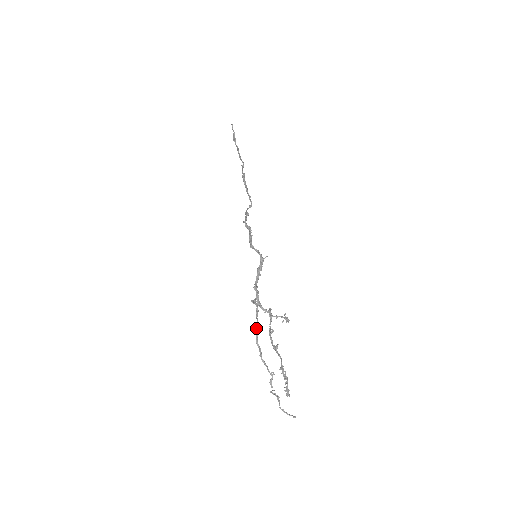
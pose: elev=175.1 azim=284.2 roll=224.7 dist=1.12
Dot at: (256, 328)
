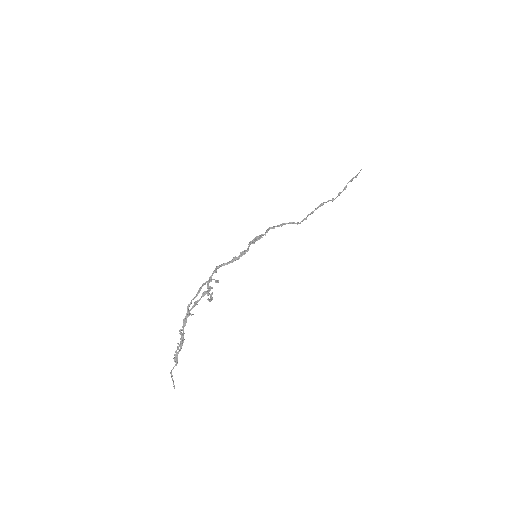
Dot at: (195, 296)
